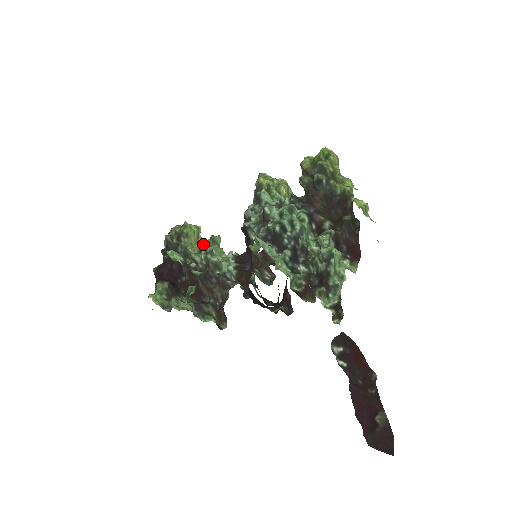
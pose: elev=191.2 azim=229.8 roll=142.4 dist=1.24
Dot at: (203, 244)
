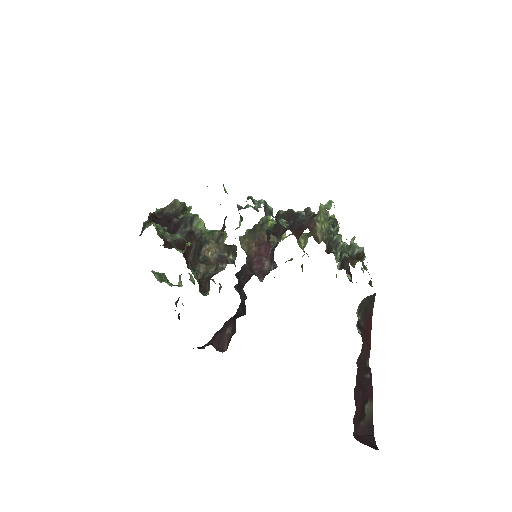
Dot at: occluded
